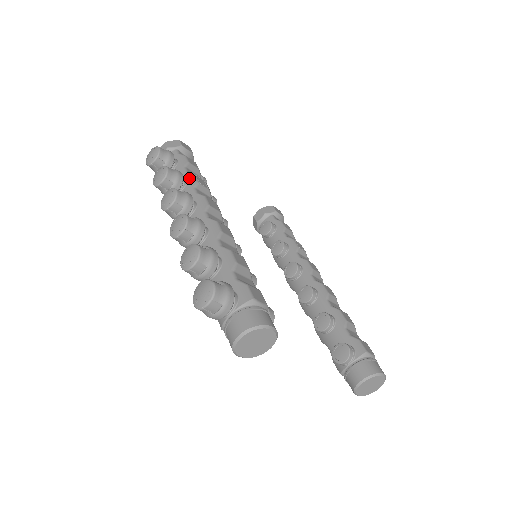
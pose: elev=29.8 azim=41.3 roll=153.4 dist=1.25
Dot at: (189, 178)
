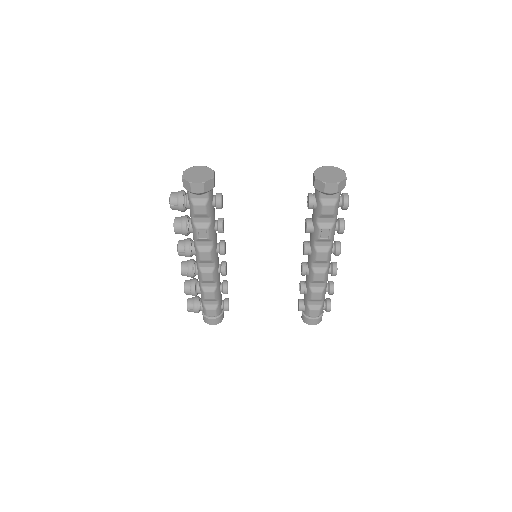
Dot at: (193, 231)
